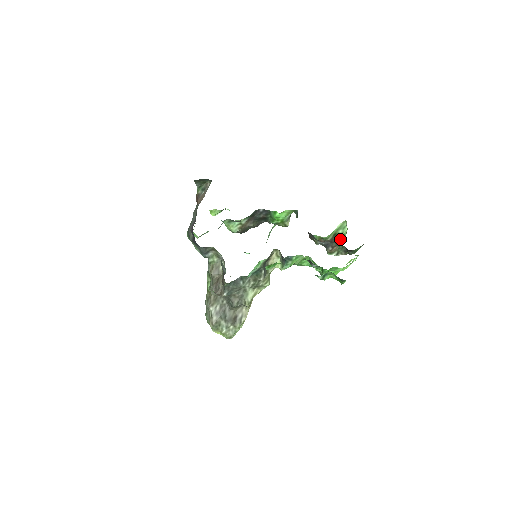
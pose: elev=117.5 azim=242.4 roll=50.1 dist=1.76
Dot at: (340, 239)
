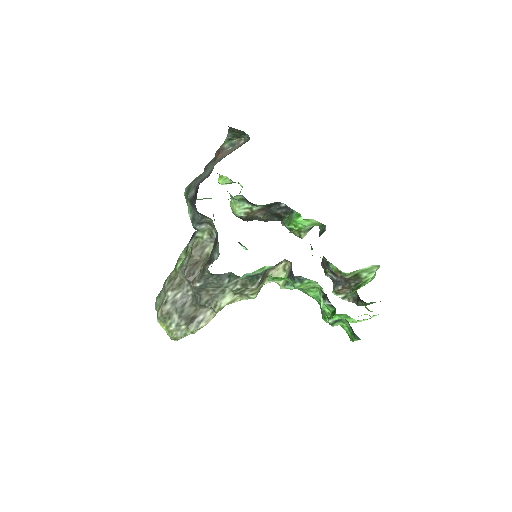
Dot at: (358, 283)
